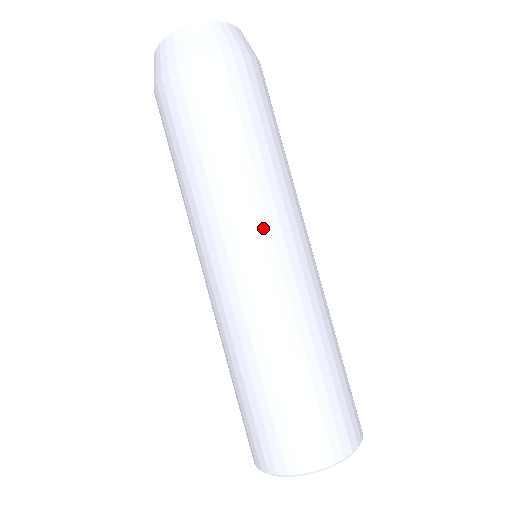
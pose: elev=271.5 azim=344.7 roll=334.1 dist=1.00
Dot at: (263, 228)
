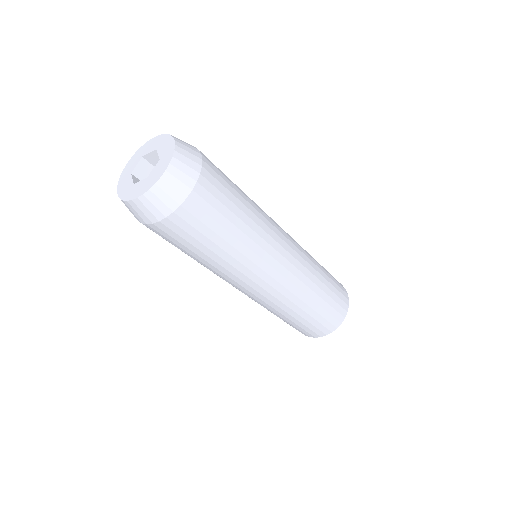
Dot at: (248, 282)
